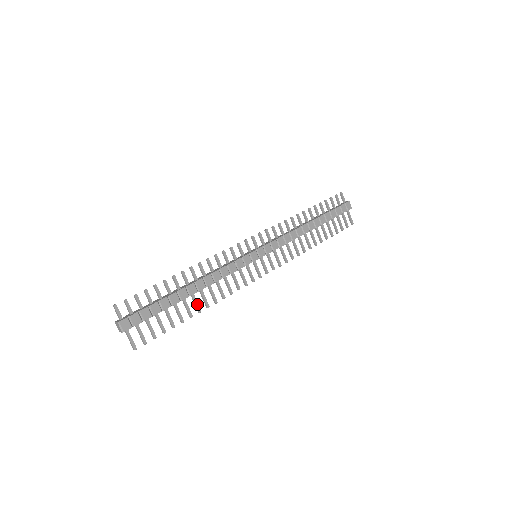
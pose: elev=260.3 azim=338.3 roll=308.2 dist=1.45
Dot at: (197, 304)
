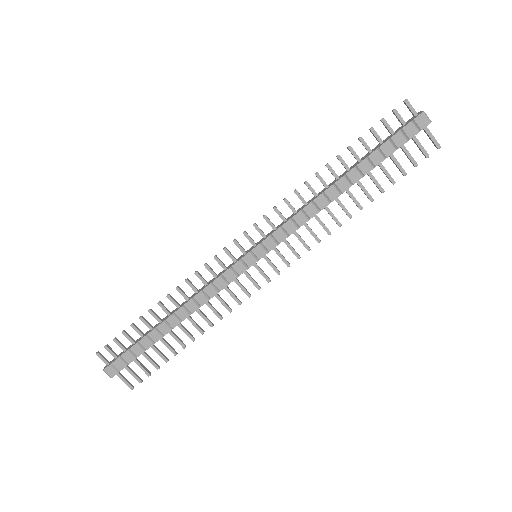
Dot at: (187, 333)
